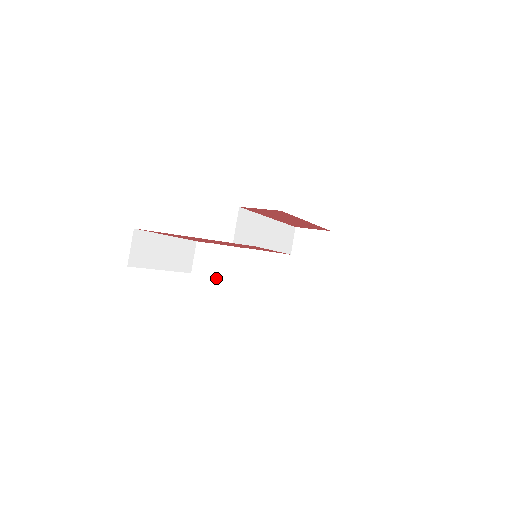
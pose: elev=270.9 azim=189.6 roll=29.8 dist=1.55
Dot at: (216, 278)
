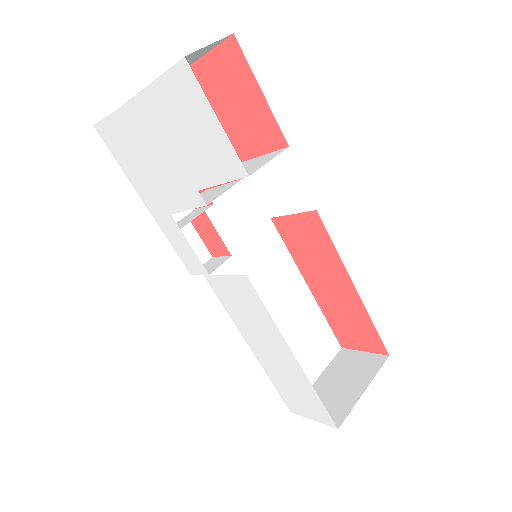
Dot at: (182, 211)
